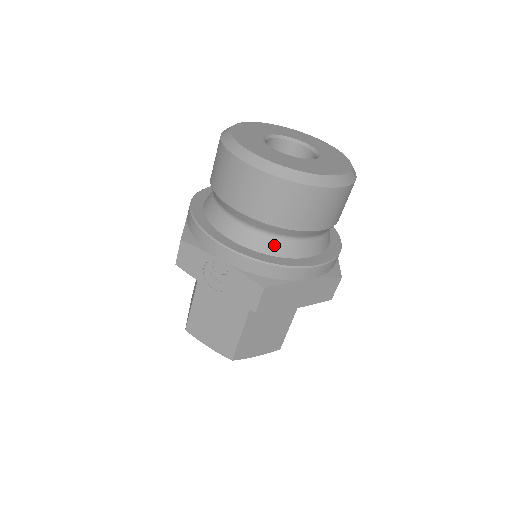
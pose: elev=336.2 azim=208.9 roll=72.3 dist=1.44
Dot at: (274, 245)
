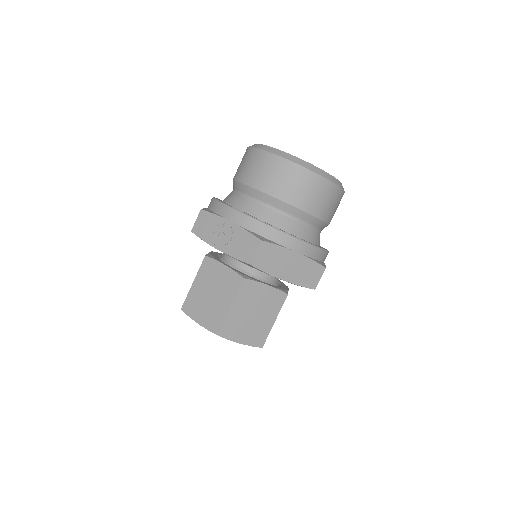
Dot at: (274, 217)
